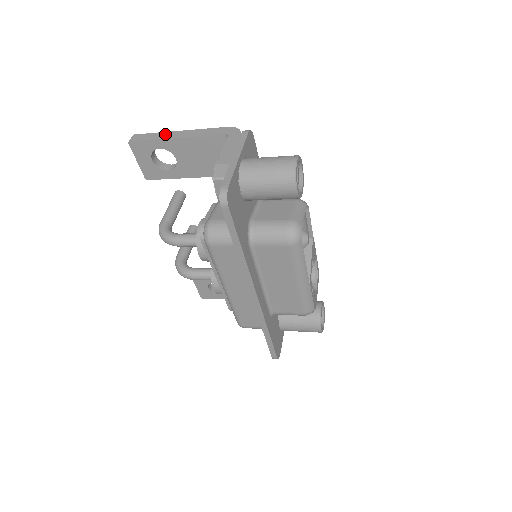
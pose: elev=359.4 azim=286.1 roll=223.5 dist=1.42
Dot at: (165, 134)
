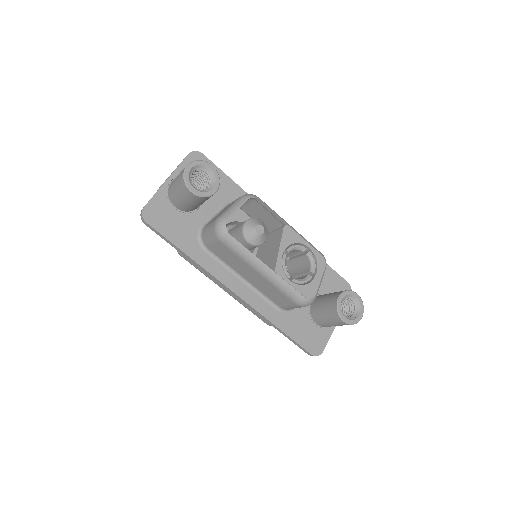
Dot at: occluded
